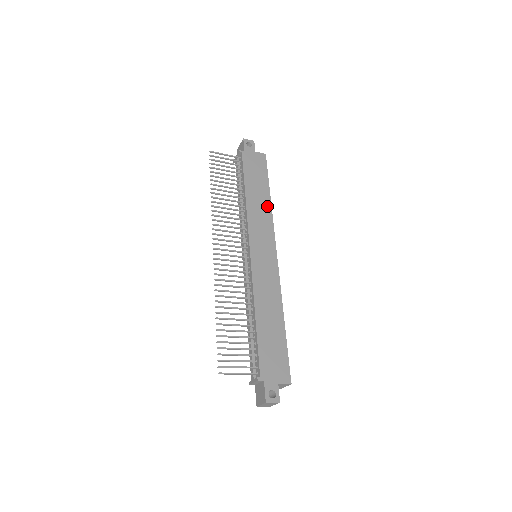
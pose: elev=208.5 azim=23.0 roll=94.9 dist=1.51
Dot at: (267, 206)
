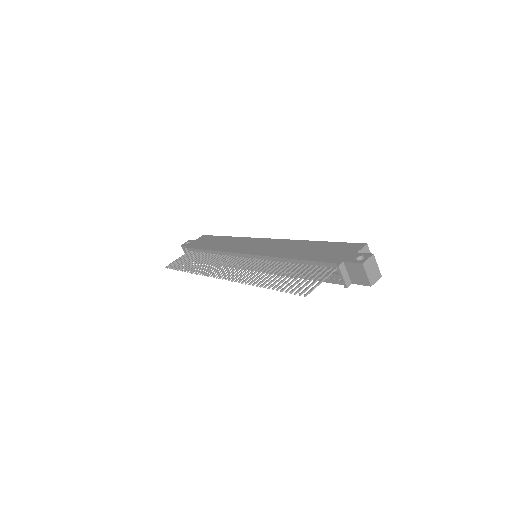
Dot at: (231, 239)
